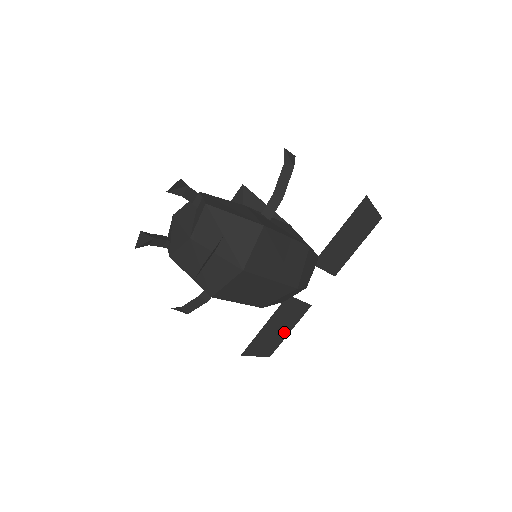
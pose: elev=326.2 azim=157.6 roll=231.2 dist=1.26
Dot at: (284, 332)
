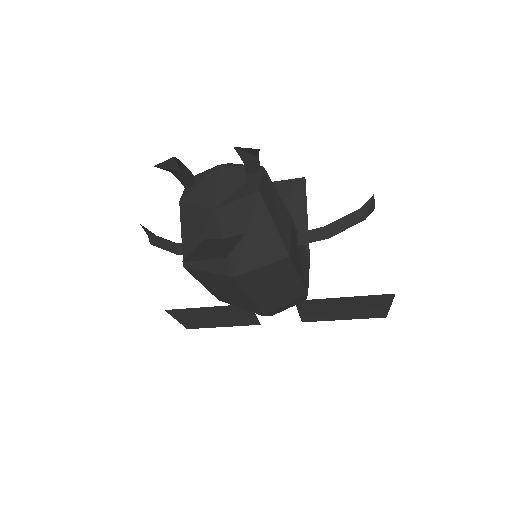
Dot at: (218, 323)
